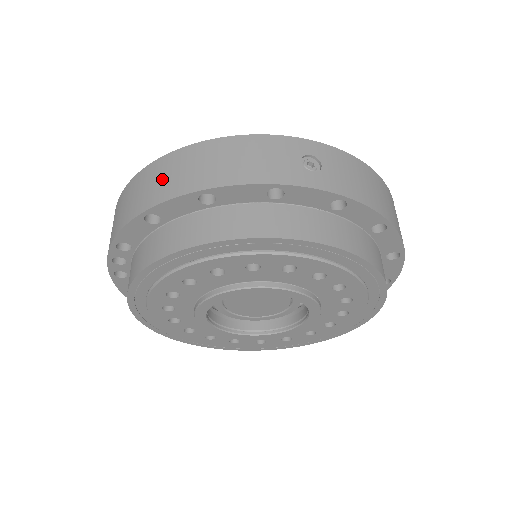
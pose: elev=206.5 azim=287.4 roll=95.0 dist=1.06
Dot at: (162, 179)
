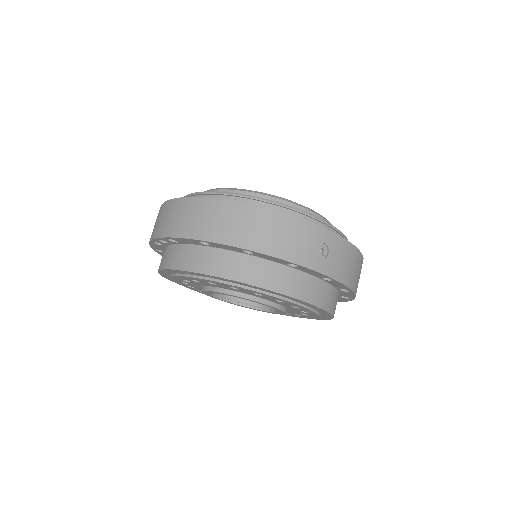
Dot at: (221, 222)
